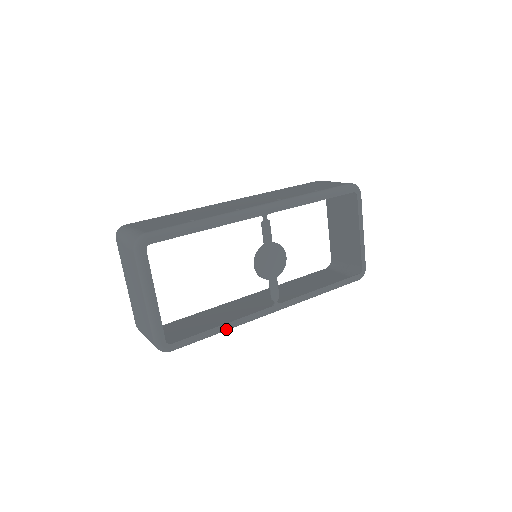
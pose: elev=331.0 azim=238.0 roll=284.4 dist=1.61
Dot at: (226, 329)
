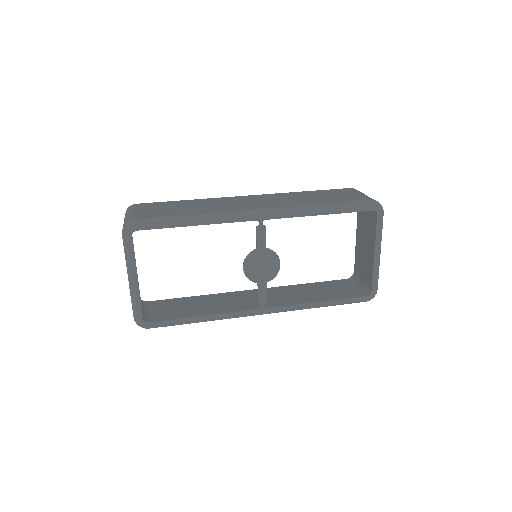
Dot at: (206, 320)
